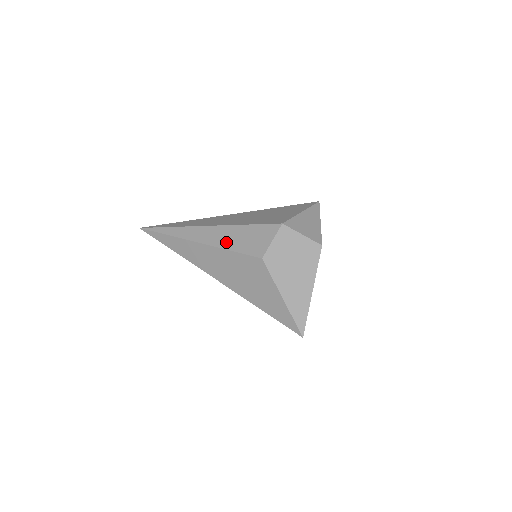
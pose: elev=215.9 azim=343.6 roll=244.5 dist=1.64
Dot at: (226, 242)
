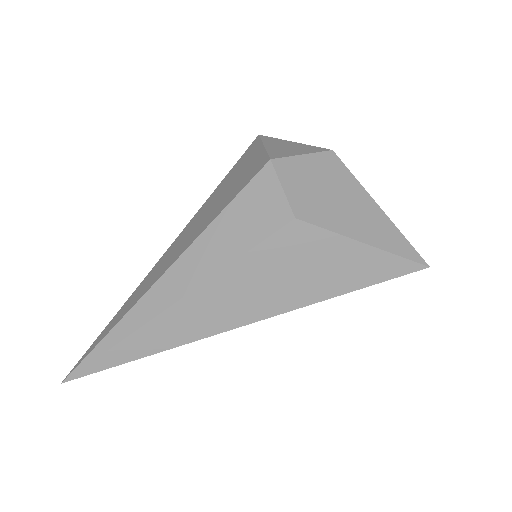
Dot at: (219, 257)
